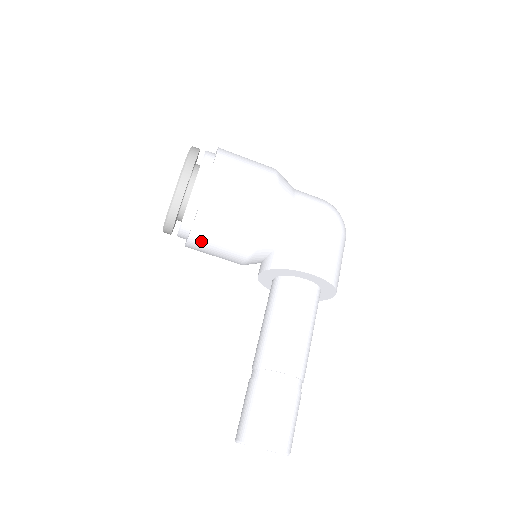
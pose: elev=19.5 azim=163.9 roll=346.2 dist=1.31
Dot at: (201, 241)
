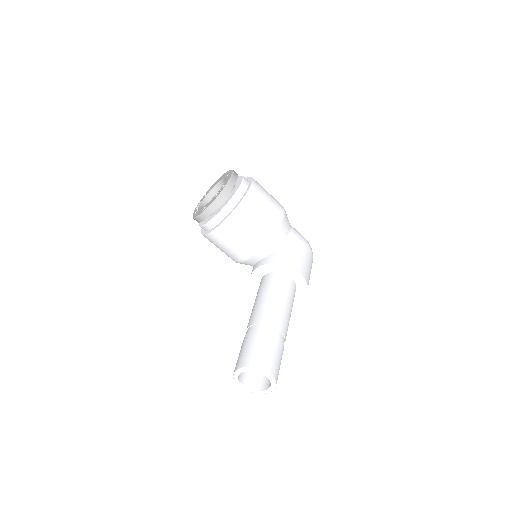
Dot at: (229, 229)
